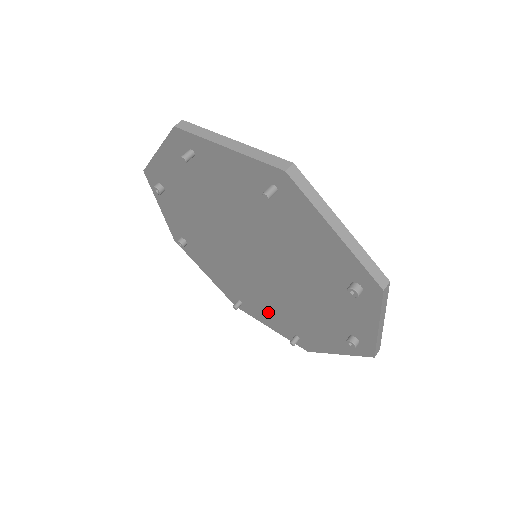
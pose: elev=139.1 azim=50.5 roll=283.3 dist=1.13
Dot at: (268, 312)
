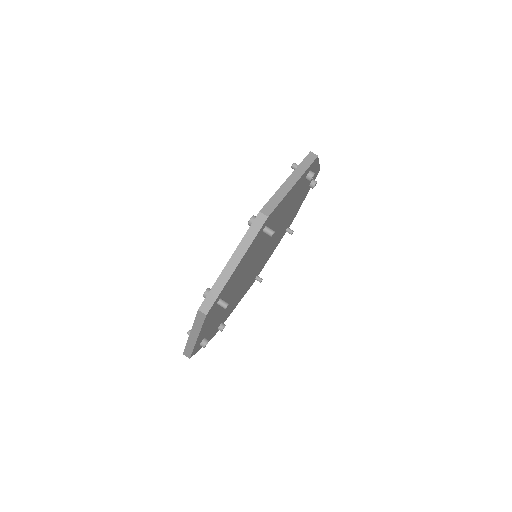
Dot at: occluded
